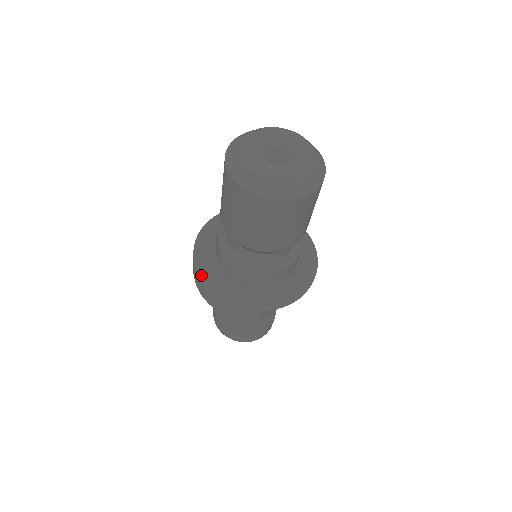
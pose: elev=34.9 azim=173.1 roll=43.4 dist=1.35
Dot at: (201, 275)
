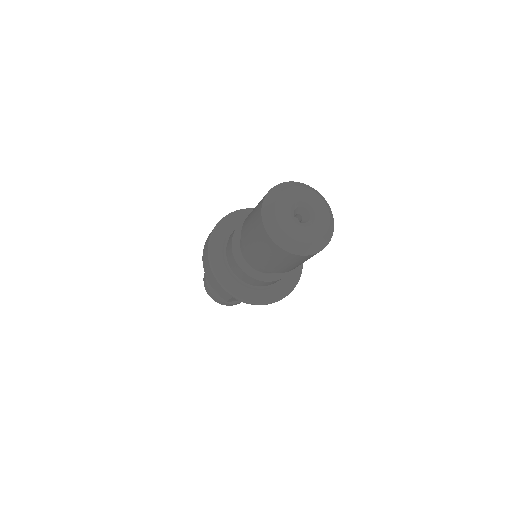
Dot at: (209, 246)
